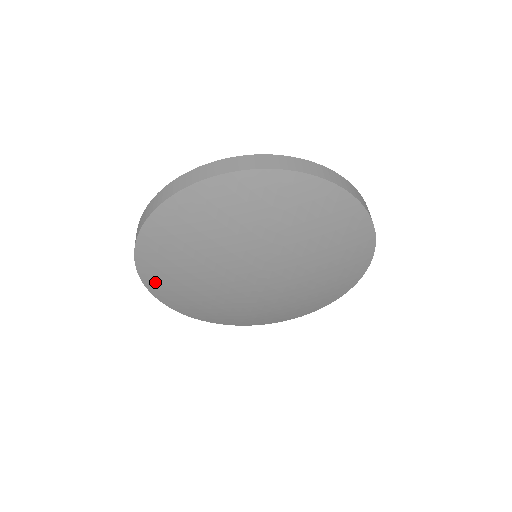
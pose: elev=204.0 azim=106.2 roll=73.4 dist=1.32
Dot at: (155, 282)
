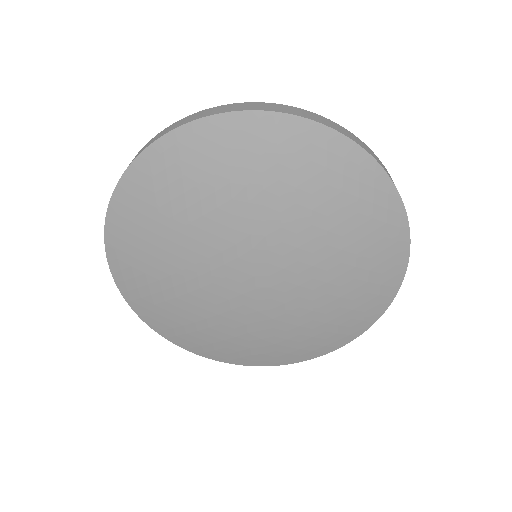
Dot at: (148, 310)
